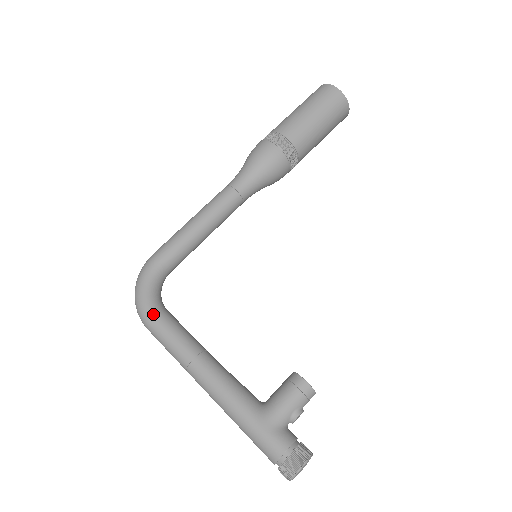
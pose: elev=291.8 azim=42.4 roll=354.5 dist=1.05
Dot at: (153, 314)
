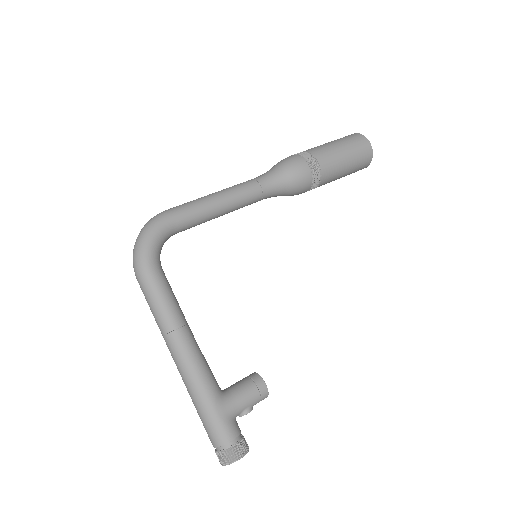
Dot at: (153, 270)
